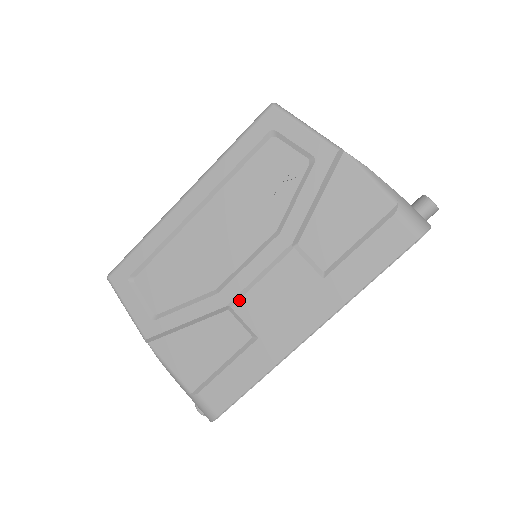
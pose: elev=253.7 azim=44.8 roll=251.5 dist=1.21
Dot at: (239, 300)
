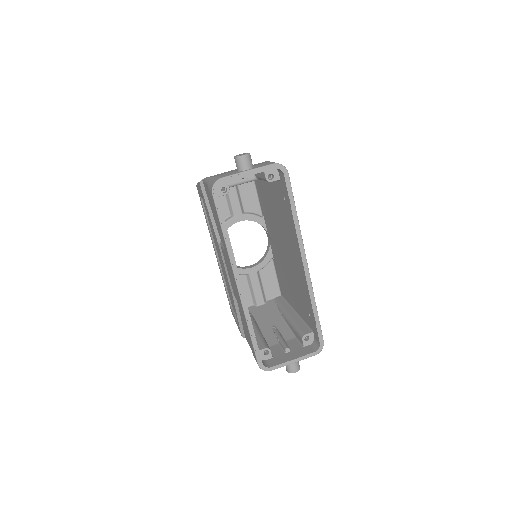
Dot at: (232, 289)
